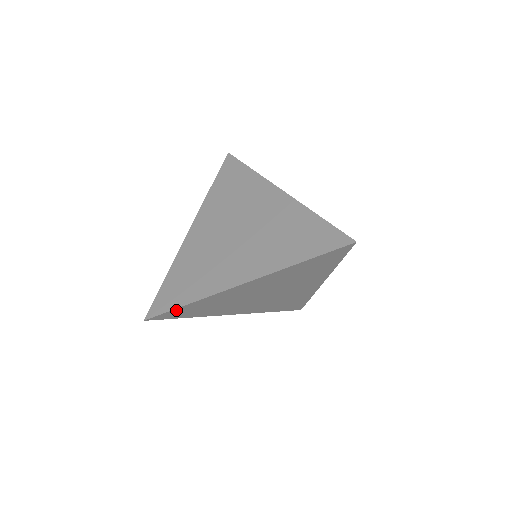
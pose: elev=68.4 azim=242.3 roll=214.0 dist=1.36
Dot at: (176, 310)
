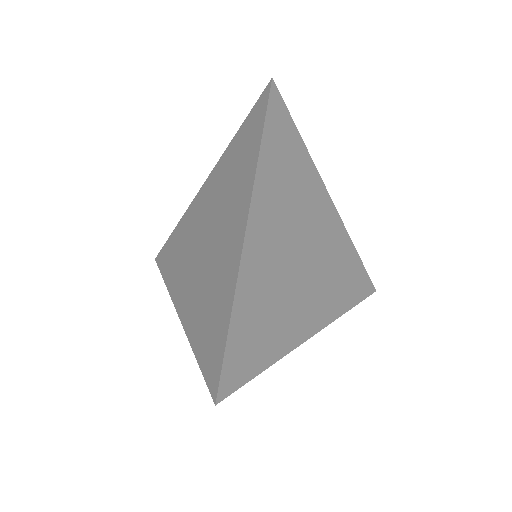
Dot at: (231, 346)
